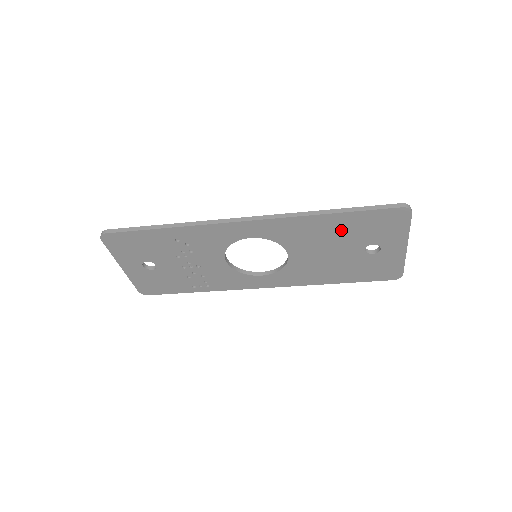
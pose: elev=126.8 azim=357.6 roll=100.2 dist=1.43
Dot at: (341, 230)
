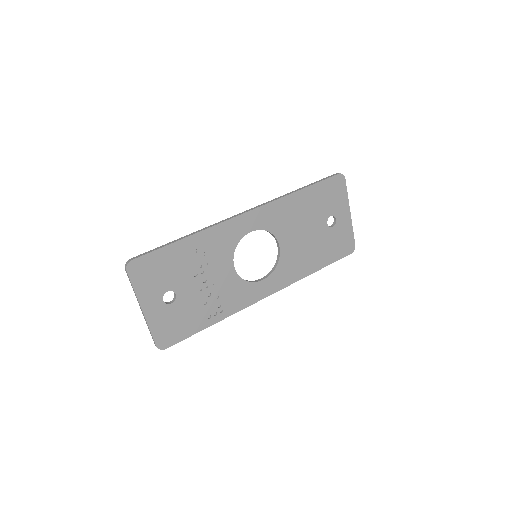
Dot at: (309, 206)
